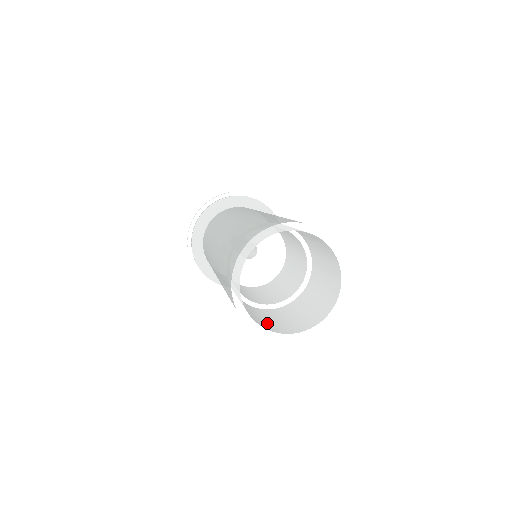
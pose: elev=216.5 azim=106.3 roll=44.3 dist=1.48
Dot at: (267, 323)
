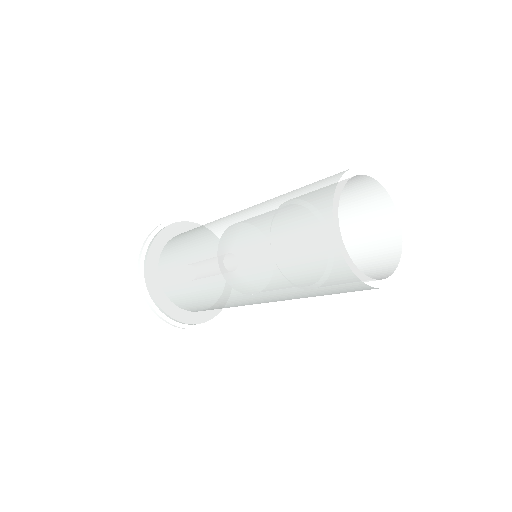
Dot at: occluded
